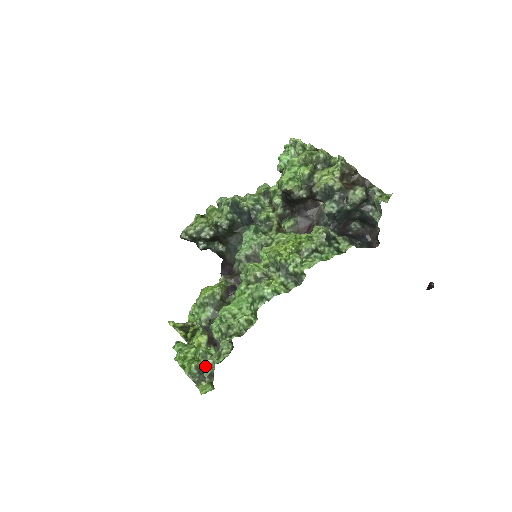
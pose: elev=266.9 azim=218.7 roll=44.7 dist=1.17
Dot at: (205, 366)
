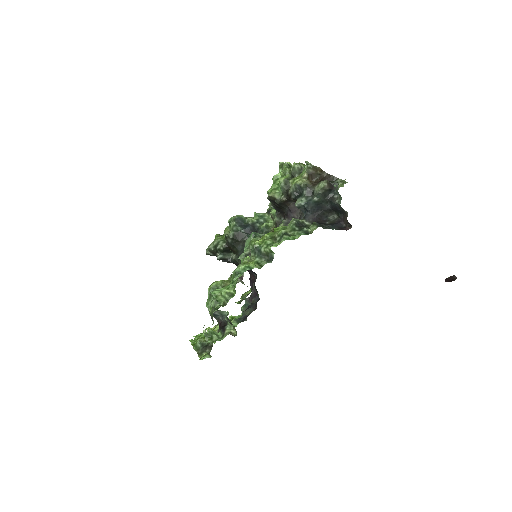
Dot at: (209, 342)
